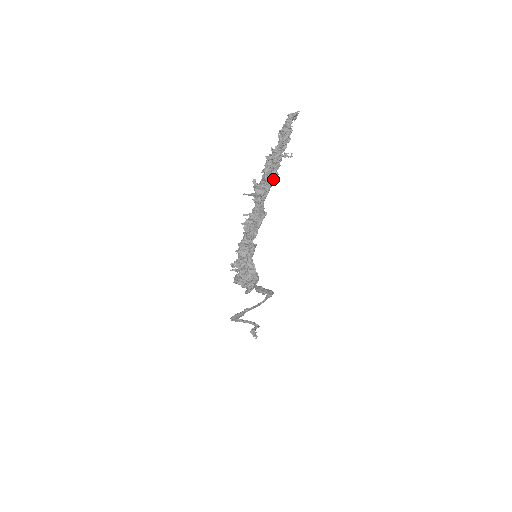
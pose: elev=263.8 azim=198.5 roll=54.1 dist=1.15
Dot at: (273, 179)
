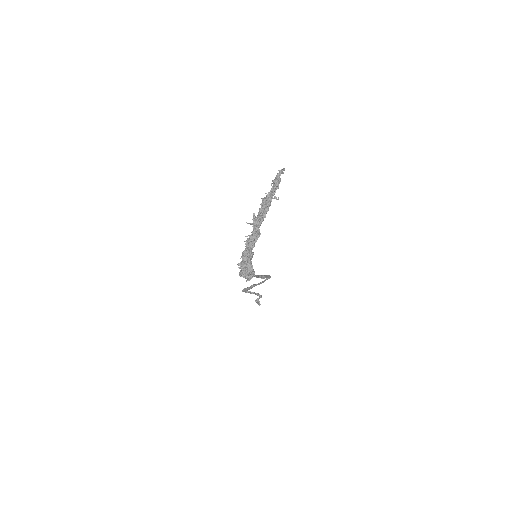
Dot at: (266, 213)
